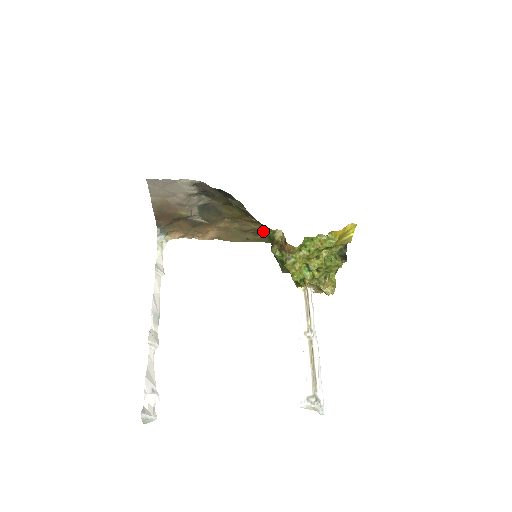
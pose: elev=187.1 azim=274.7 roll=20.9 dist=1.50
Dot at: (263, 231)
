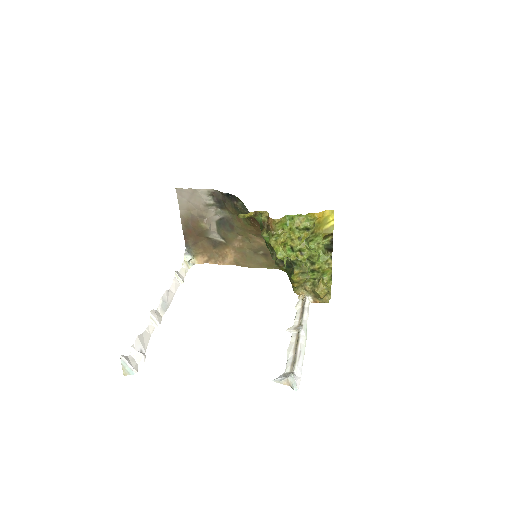
Dot at: (252, 212)
